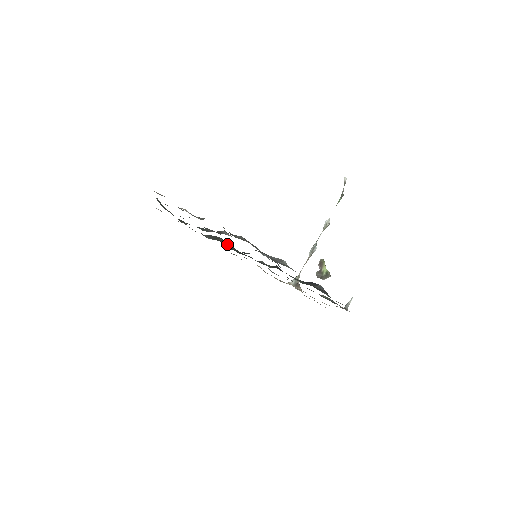
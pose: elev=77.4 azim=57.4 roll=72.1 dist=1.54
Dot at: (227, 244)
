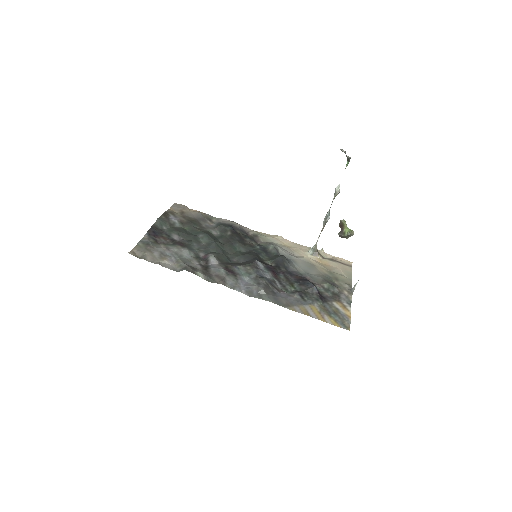
Dot at: (231, 243)
